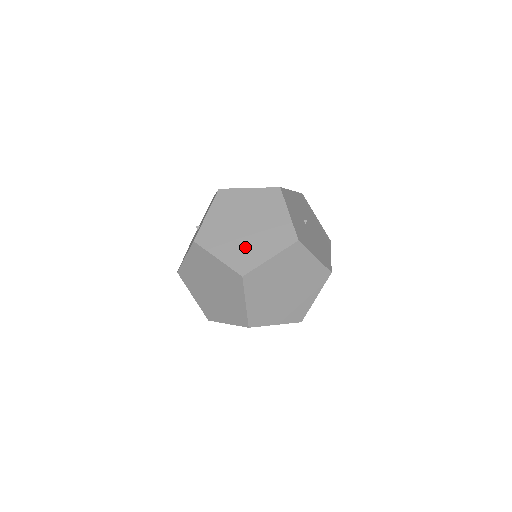
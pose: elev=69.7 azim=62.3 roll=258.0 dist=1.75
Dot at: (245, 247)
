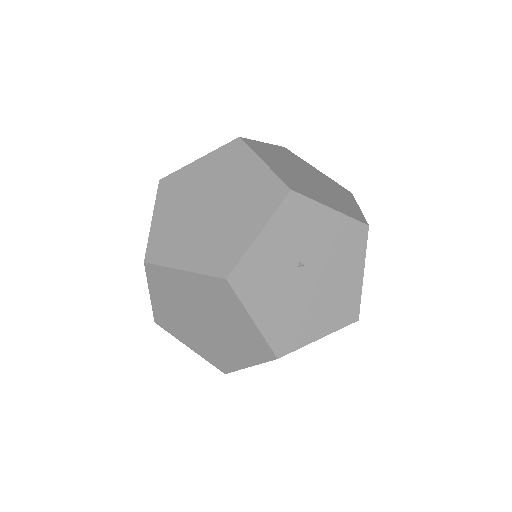
Dot at: (181, 231)
